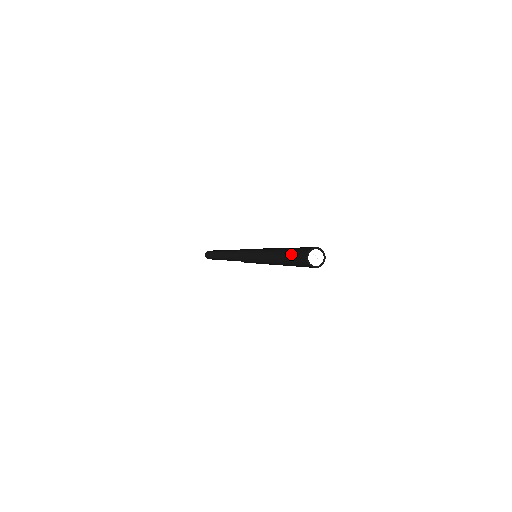
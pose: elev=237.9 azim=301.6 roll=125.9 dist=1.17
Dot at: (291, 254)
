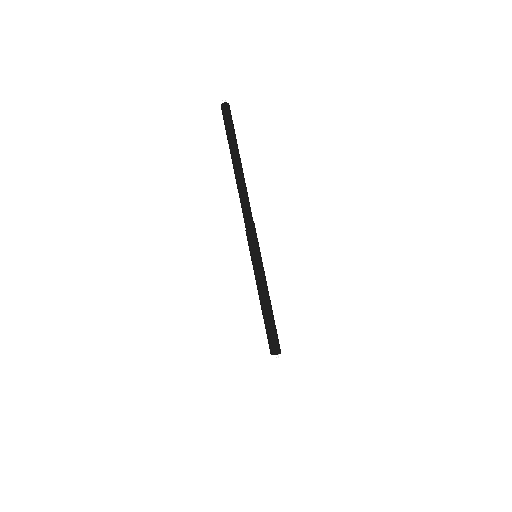
Dot at: (270, 334)
